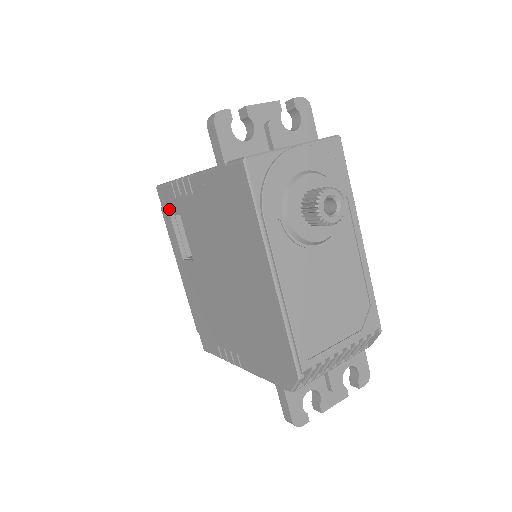
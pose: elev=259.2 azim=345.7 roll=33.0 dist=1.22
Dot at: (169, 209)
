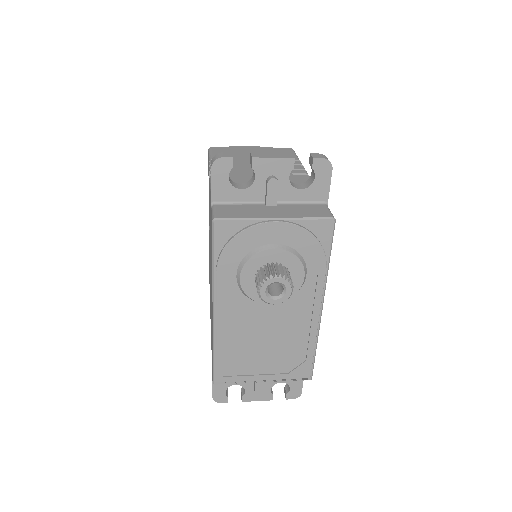
Dot at: occluded
